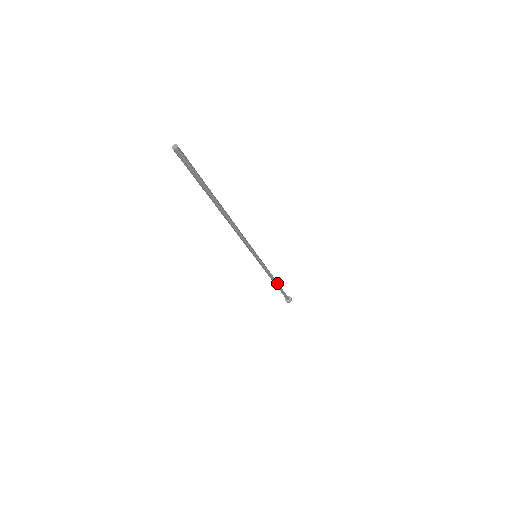
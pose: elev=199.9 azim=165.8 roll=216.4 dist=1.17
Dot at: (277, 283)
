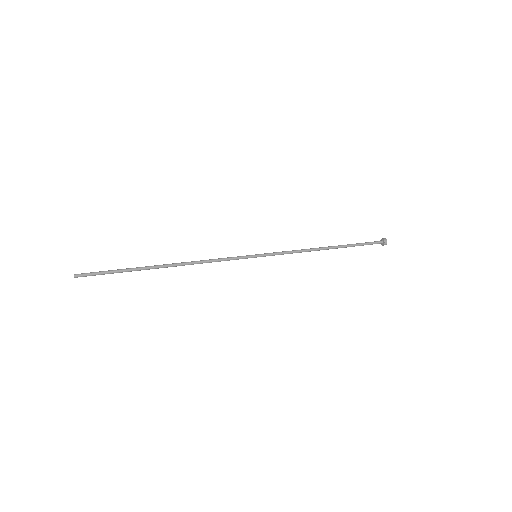
Dot at: (330, 248)
